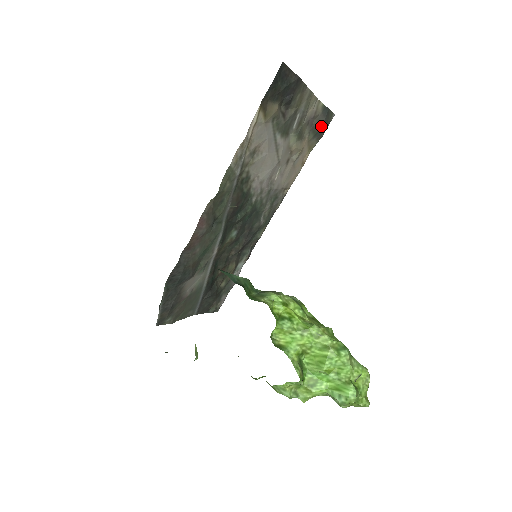
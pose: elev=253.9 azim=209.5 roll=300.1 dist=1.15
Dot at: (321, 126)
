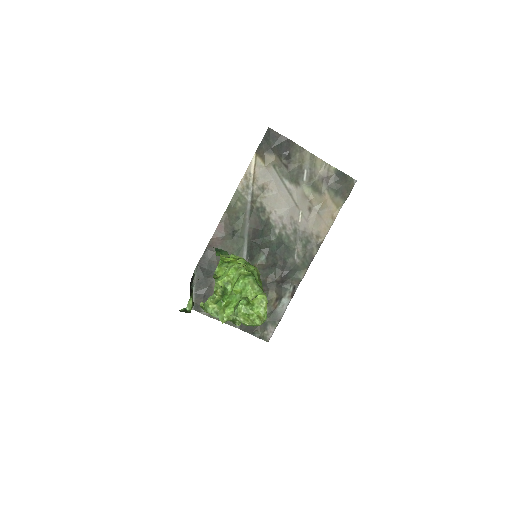
Dot at: (340, 186)
